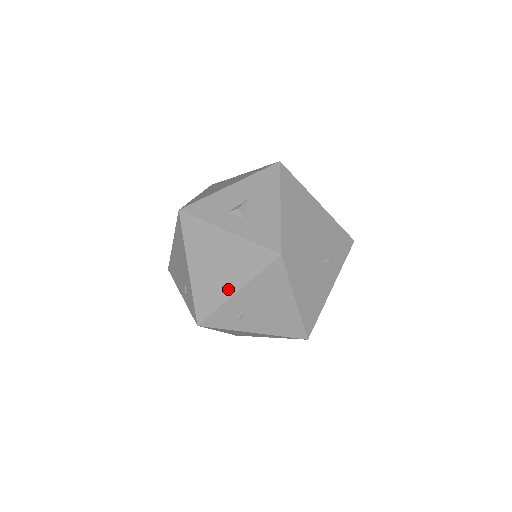
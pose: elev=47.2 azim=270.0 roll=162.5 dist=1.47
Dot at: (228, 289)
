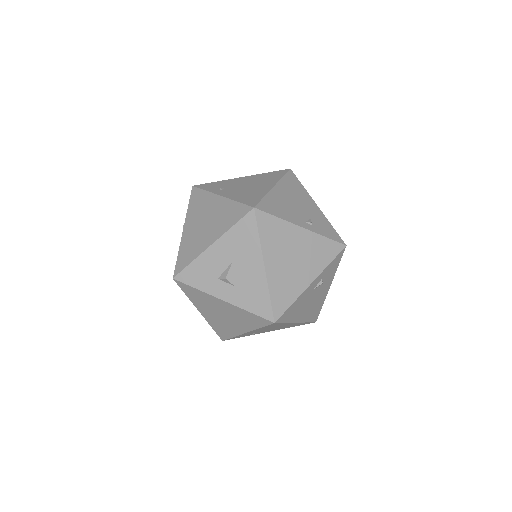
Dot at: (238, 330)
